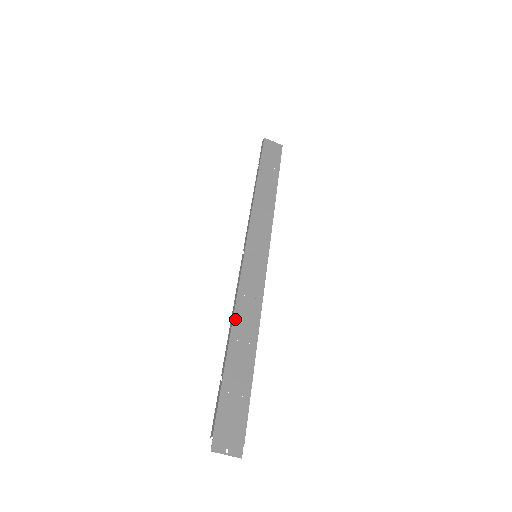
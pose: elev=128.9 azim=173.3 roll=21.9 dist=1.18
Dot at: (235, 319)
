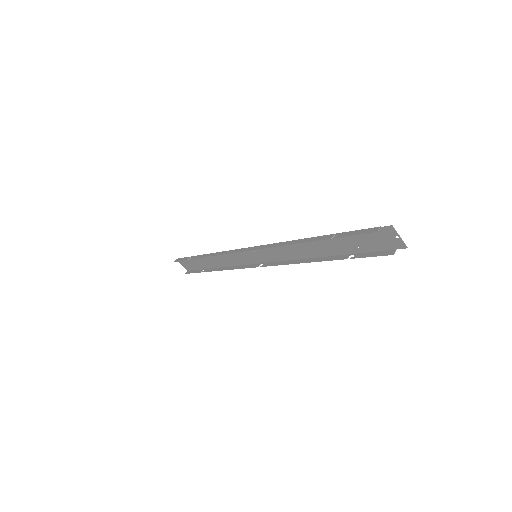
Dot at: (297, 241)
